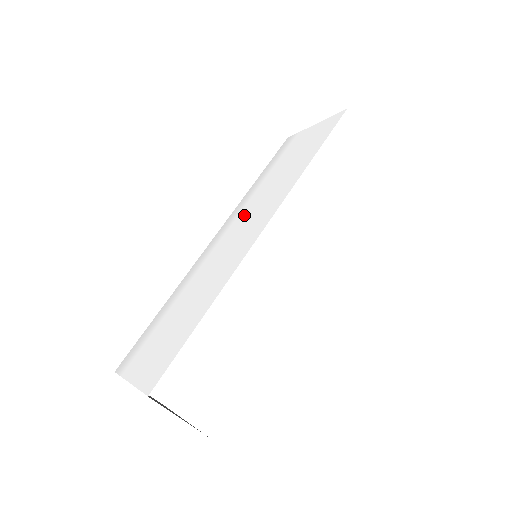
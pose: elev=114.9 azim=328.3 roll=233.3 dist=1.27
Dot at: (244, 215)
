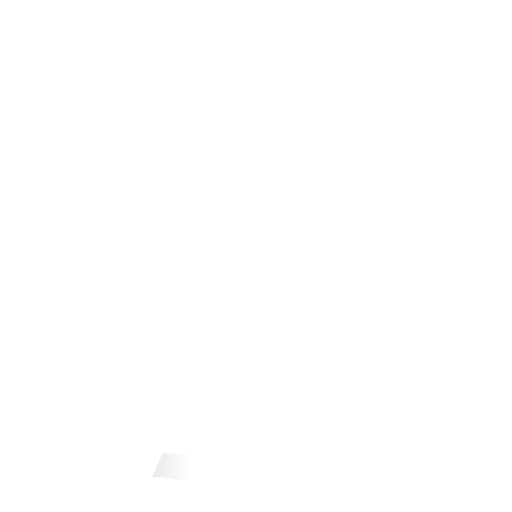
Dot at: (248, 208)
